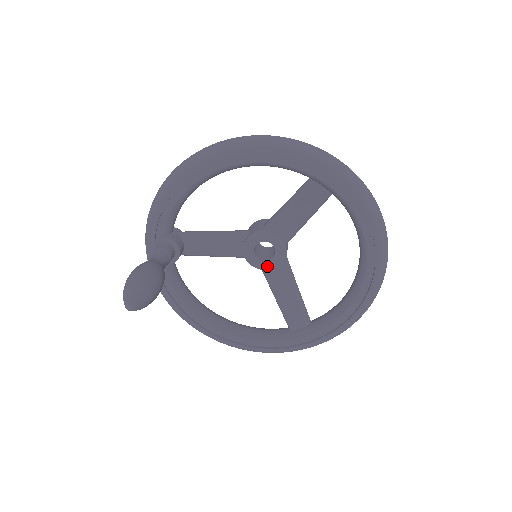
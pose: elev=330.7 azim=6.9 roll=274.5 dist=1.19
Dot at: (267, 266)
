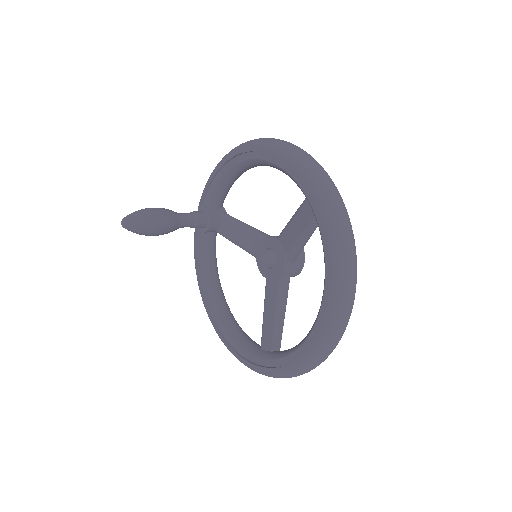
Dot at: (268, 275)
